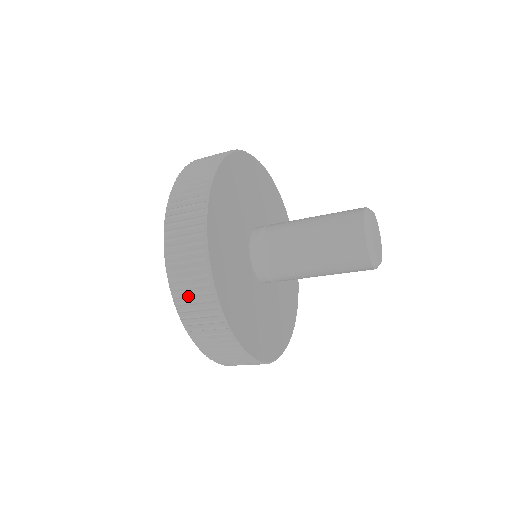
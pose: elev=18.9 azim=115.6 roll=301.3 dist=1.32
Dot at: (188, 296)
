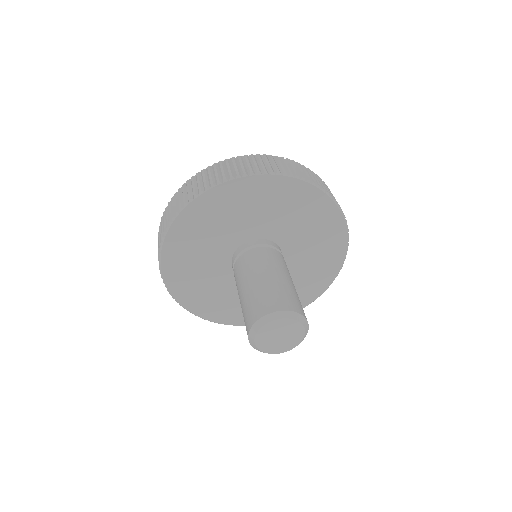
Dot at: occluded
